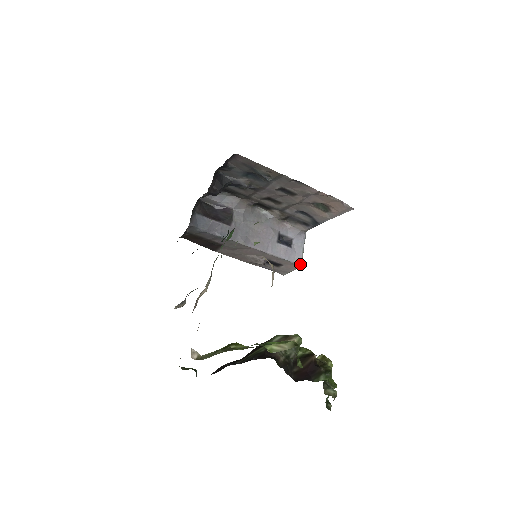
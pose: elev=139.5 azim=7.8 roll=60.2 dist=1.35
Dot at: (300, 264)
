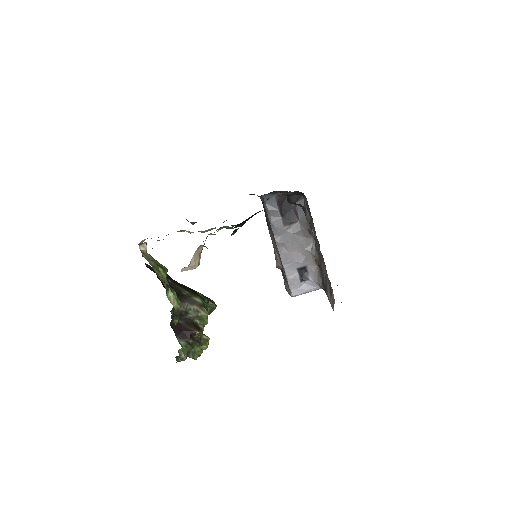
Dot at: (292, 295)
